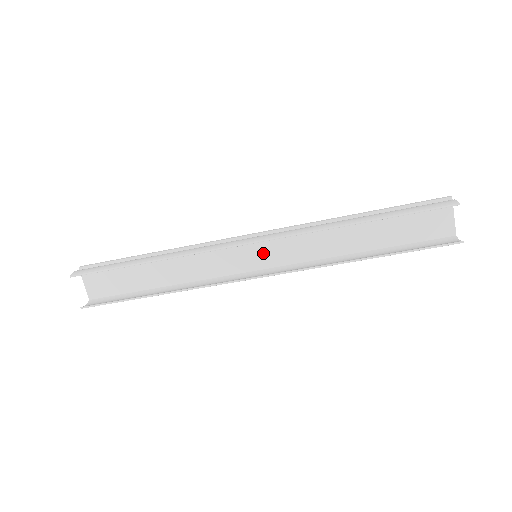
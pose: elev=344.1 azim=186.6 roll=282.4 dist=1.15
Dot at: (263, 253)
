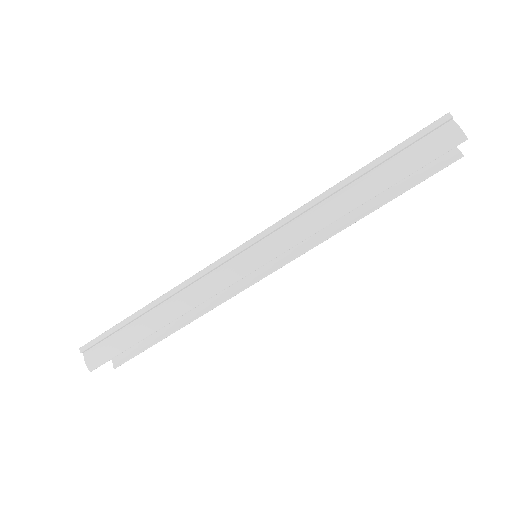
Dot at: occluded
